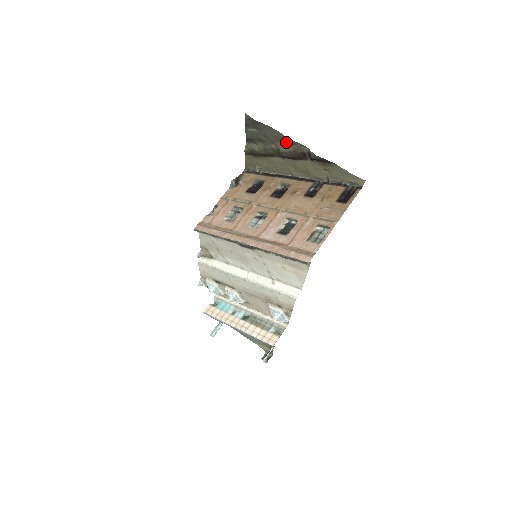
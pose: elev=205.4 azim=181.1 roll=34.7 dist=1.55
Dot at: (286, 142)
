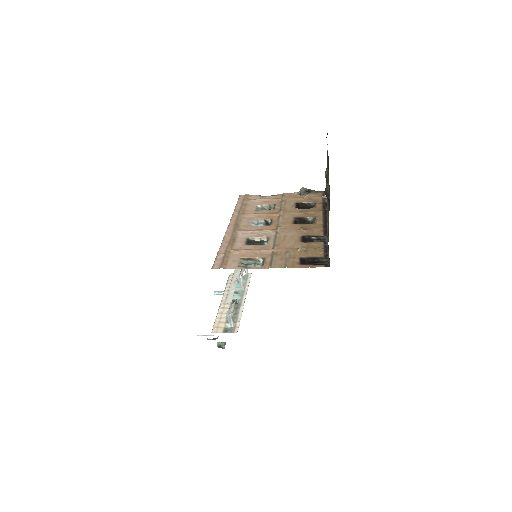
Dot at: occluded
